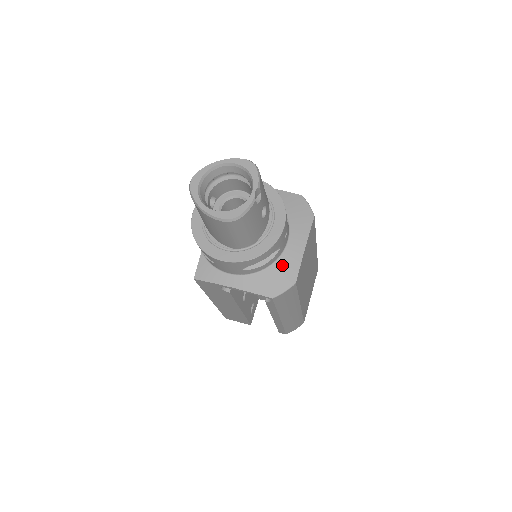
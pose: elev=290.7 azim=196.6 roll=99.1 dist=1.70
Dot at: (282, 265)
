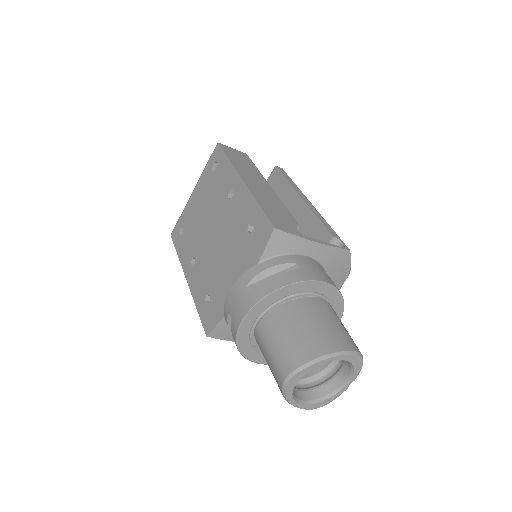
Dot at: occluded
